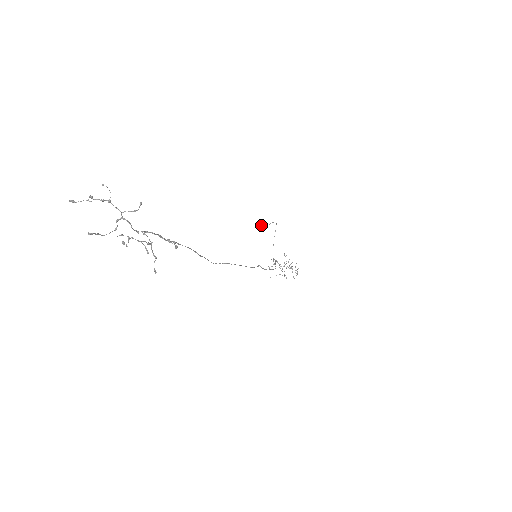
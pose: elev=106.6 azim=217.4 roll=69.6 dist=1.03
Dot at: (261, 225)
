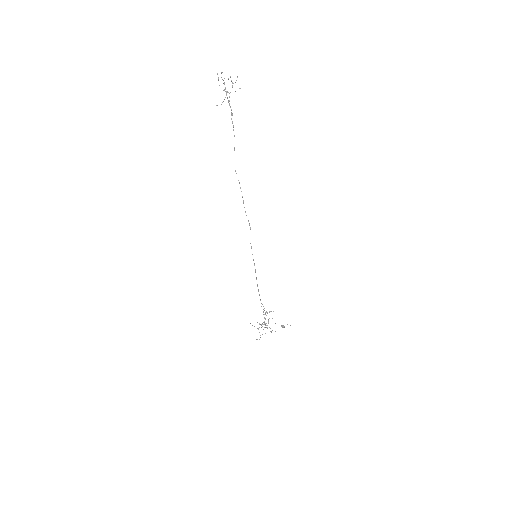
Dot at: (283, 325)
